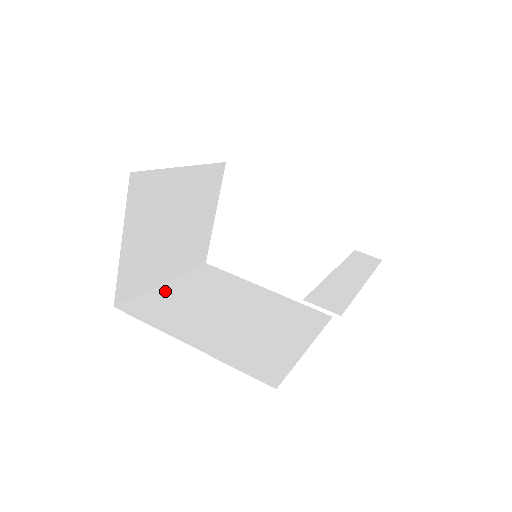
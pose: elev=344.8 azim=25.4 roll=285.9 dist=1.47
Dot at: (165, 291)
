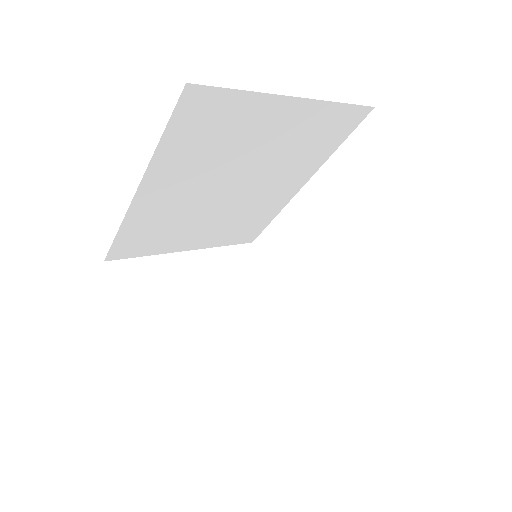
Dot at: occluded
